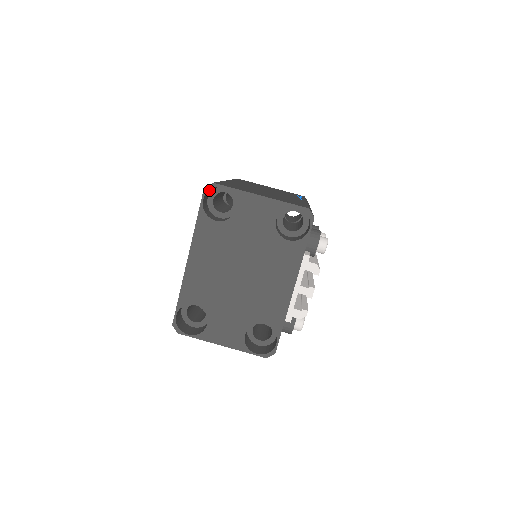
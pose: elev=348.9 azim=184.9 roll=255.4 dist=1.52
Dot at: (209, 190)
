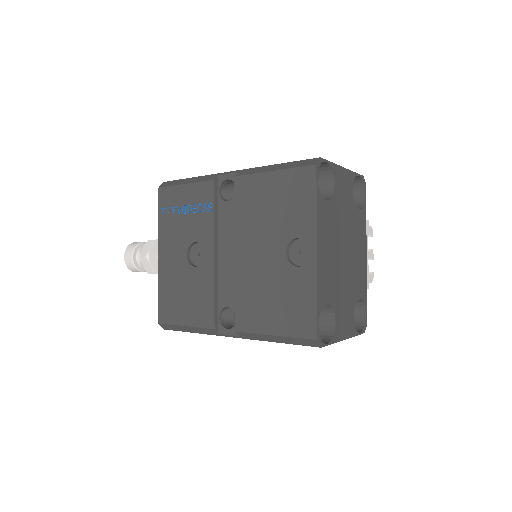
Dot at: (316, 167)
